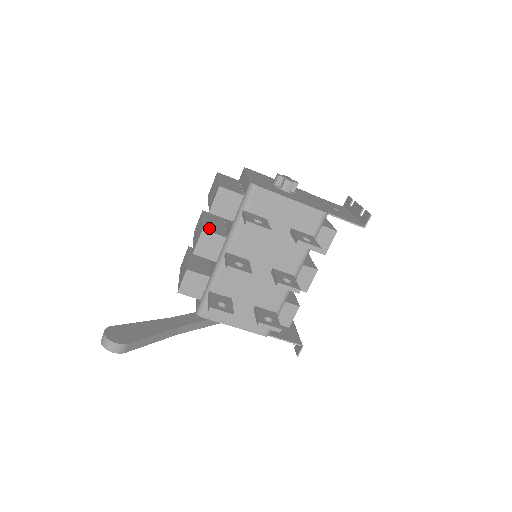
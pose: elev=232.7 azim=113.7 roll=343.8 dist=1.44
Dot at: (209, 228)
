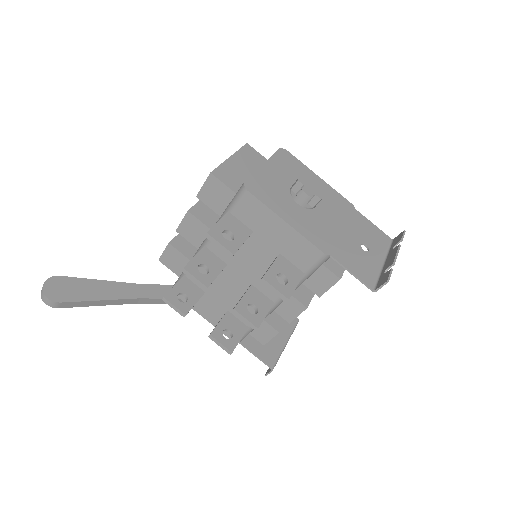
Dot at: (200, 210)
